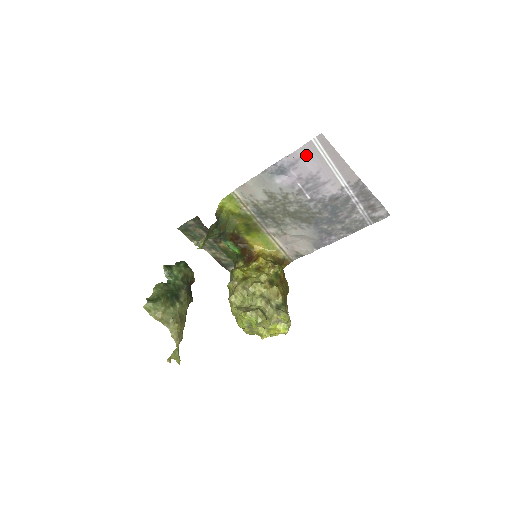
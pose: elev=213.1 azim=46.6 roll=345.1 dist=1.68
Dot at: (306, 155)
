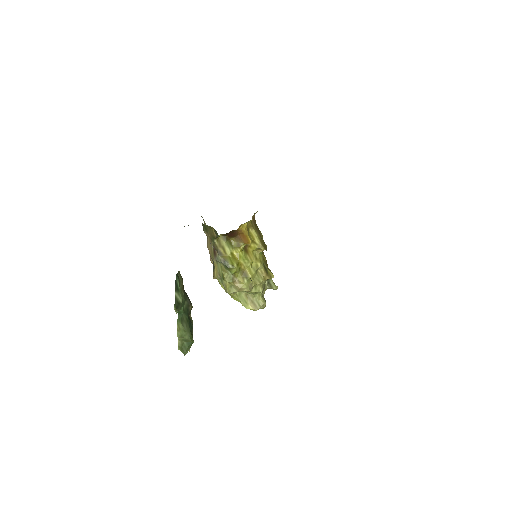
Dot at: occluded
